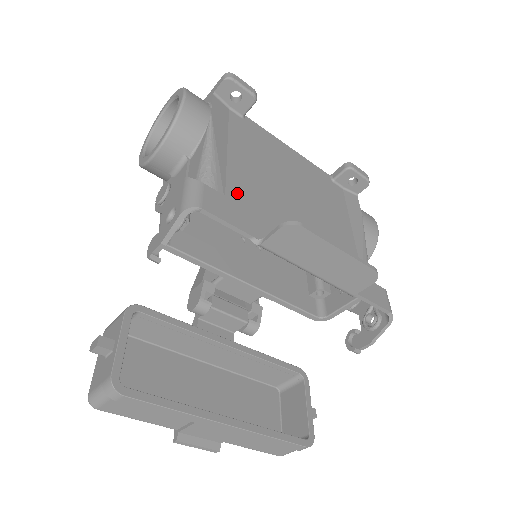
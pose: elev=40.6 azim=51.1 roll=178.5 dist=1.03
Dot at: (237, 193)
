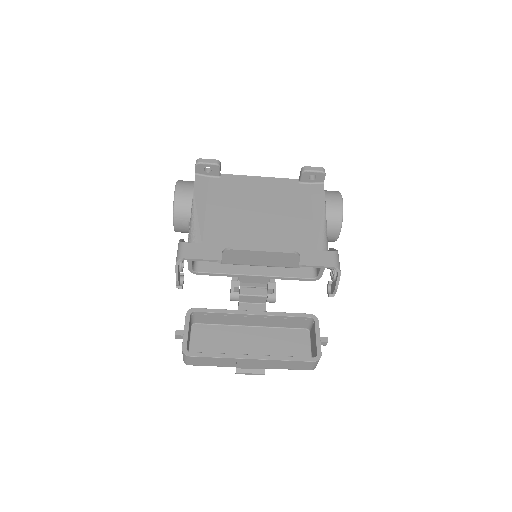
Dot at: (211, 235)
